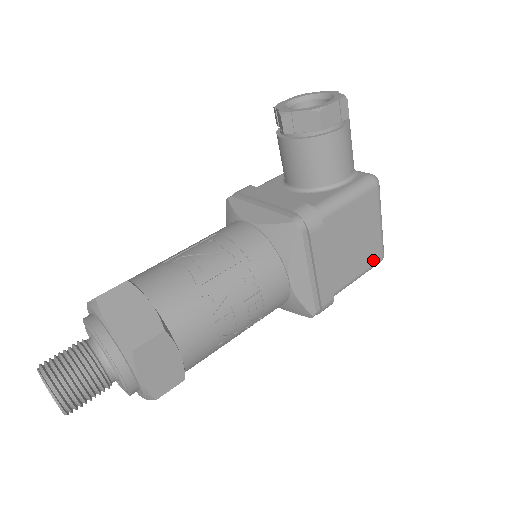
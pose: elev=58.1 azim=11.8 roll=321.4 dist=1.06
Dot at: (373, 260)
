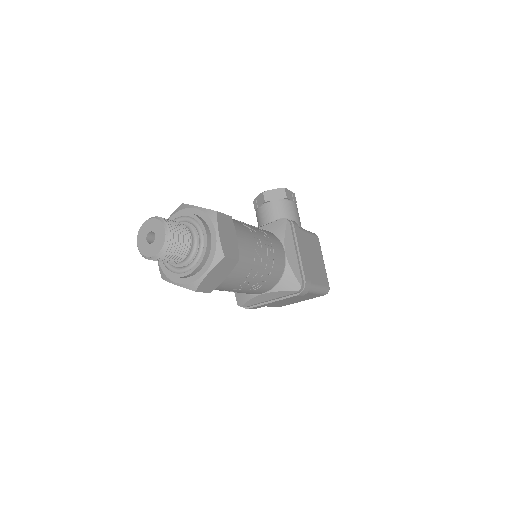
Dot at: (325, 283)
